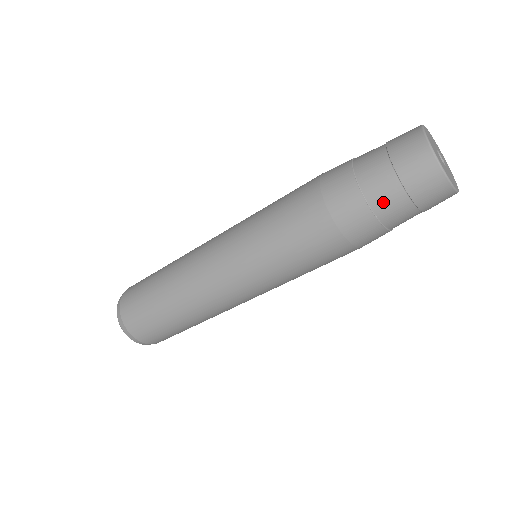
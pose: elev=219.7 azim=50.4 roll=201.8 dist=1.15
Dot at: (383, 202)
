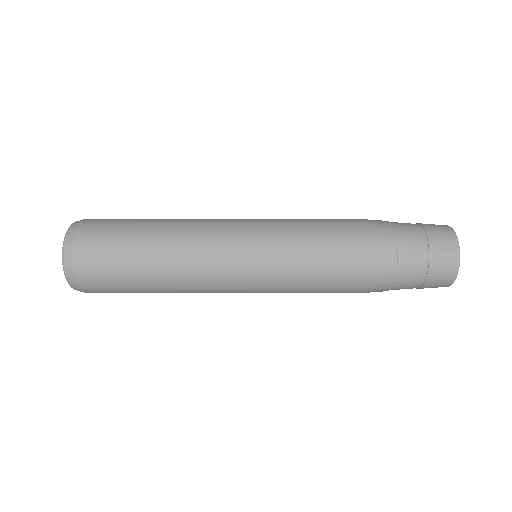
Dot at: (399, 289)
